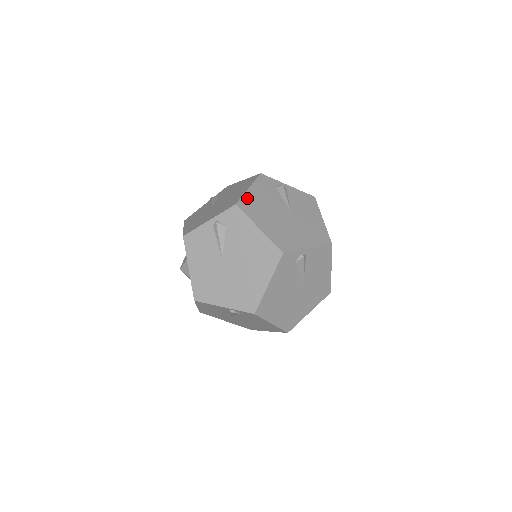
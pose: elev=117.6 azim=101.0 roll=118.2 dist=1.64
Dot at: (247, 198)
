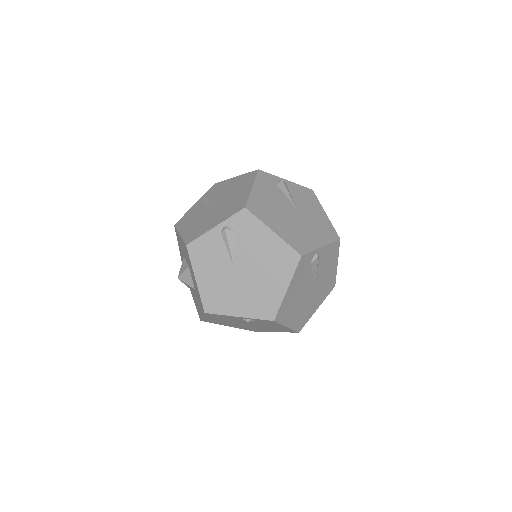
Dot at: occluded
